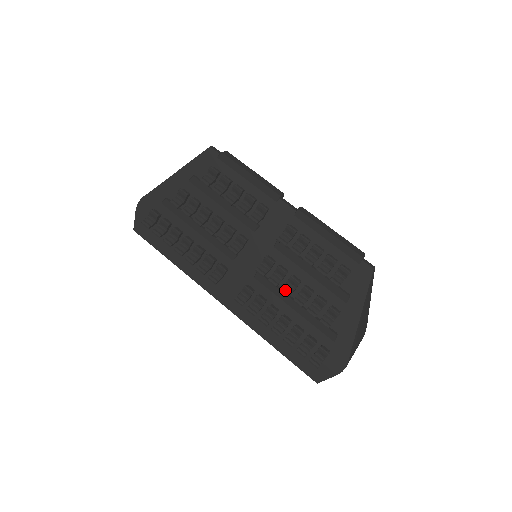
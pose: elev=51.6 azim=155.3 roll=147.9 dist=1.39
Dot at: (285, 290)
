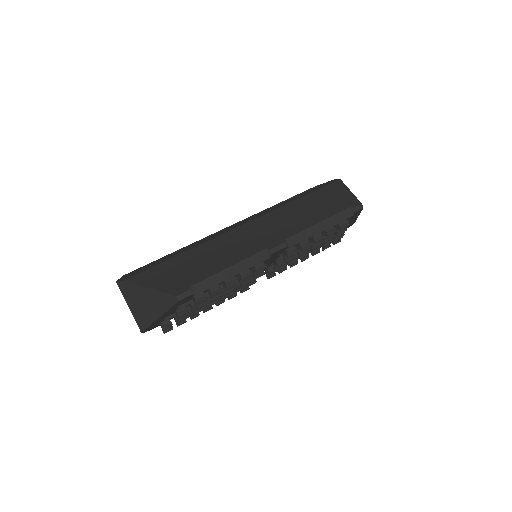
Dot at: occluded
